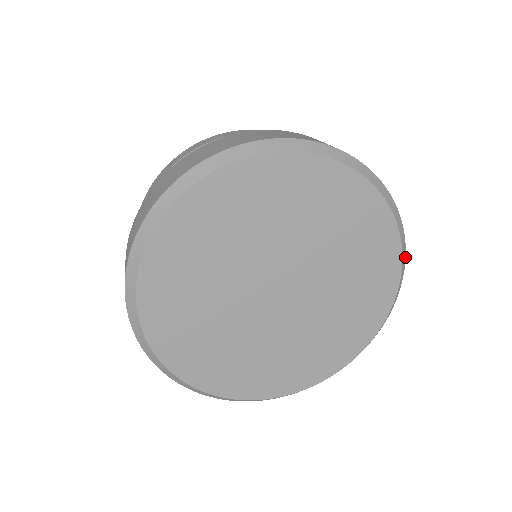
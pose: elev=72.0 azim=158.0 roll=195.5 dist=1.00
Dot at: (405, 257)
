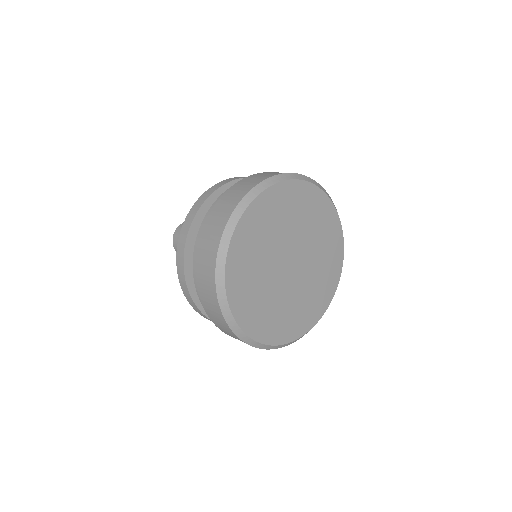
Dot at: occluded
